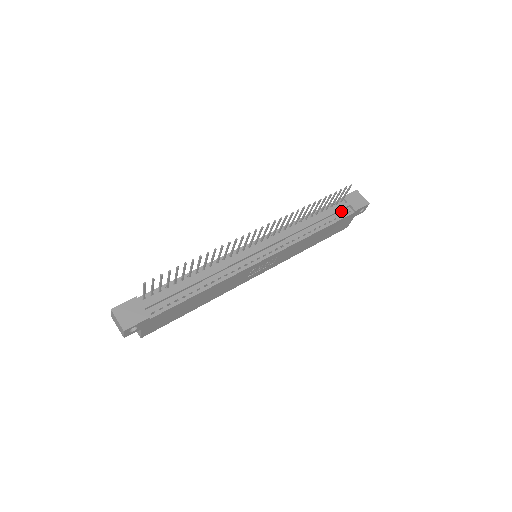
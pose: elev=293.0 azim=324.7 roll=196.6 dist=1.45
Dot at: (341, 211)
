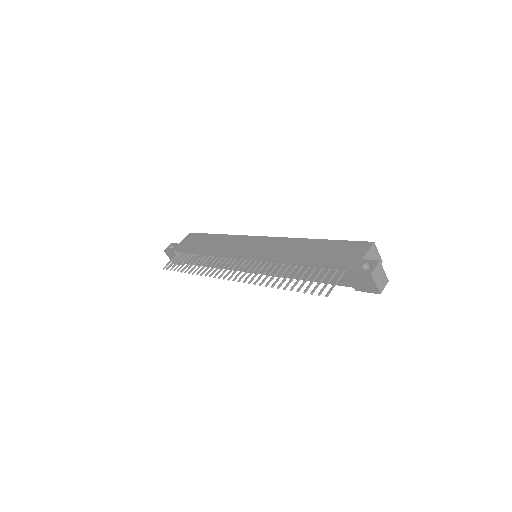
Dot at: (340, 279)
